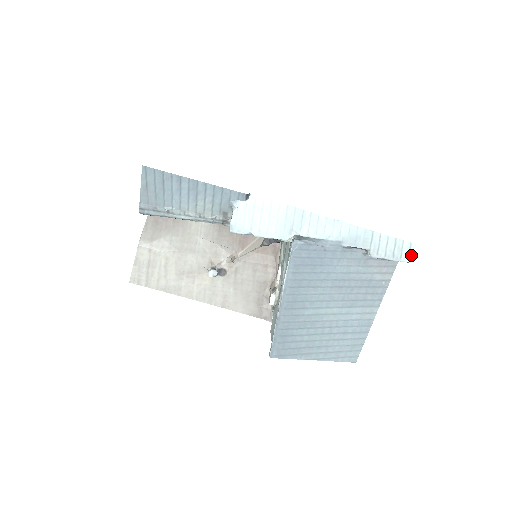
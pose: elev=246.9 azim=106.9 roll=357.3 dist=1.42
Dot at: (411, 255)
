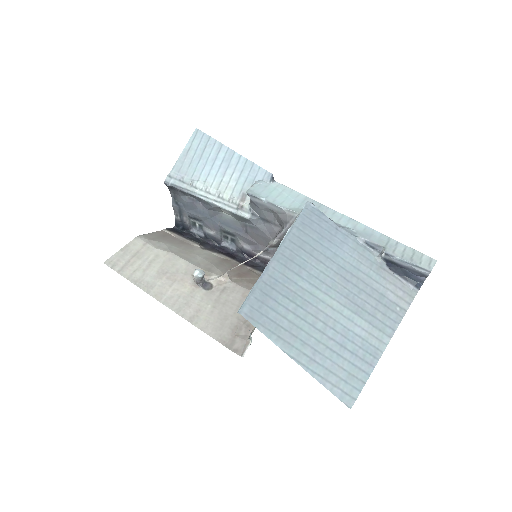
Dot at: (432, 266)
